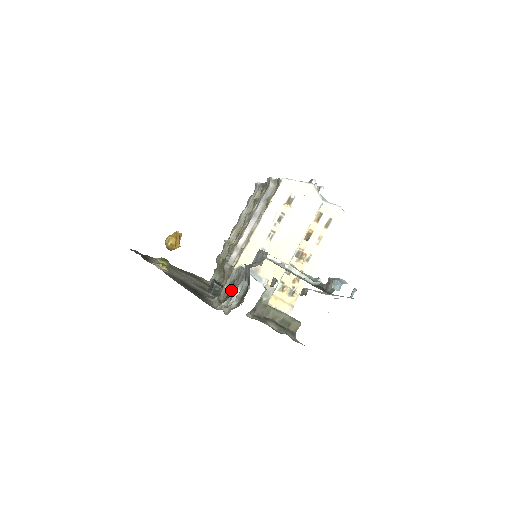
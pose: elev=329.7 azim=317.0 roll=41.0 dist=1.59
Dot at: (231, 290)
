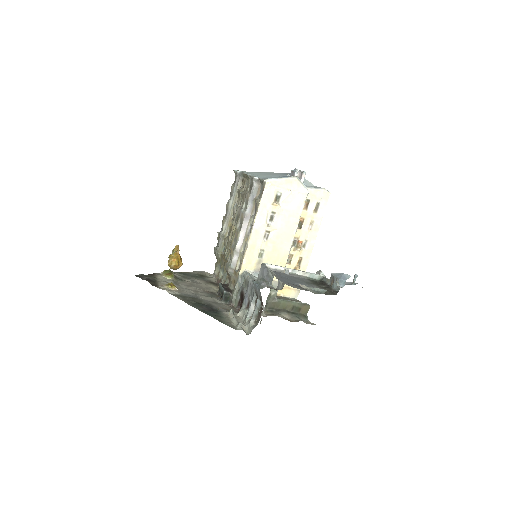
Dot at: (242, 297)
